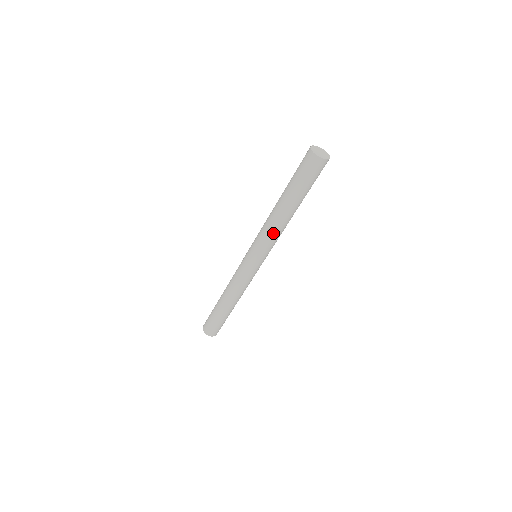
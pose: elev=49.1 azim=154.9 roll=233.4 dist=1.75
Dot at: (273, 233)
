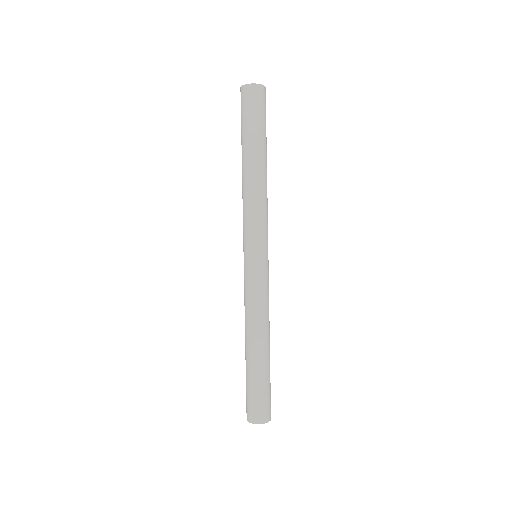
Dot at: (261, 203)
